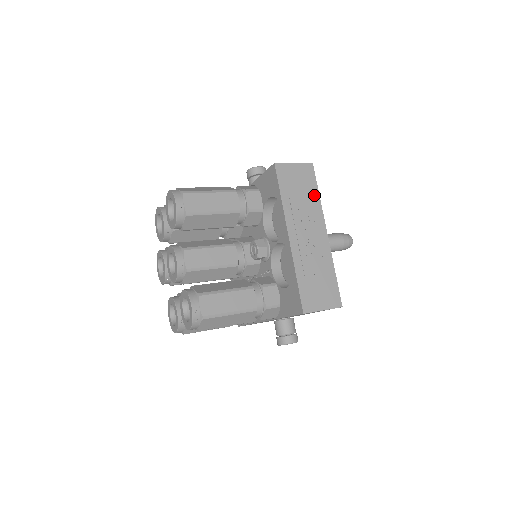
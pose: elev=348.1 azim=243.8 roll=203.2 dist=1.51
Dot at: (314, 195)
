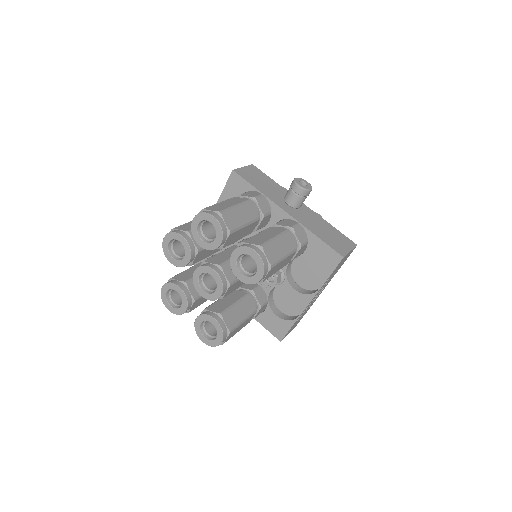
Dot at: occluded
